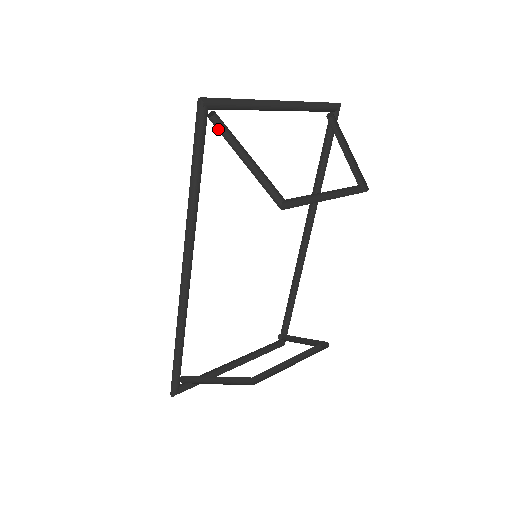
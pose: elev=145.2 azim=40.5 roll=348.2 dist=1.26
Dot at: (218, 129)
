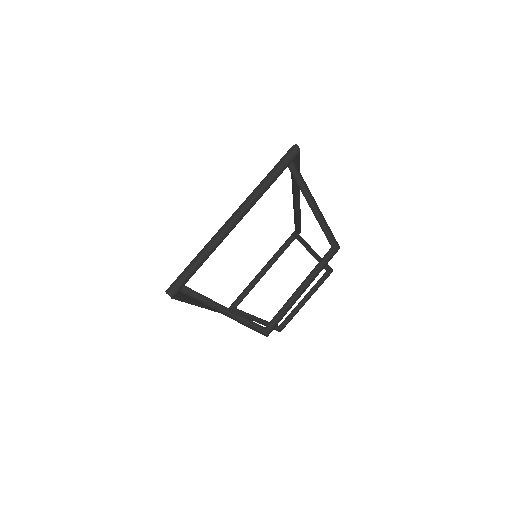
Dot at: (192, 293)
